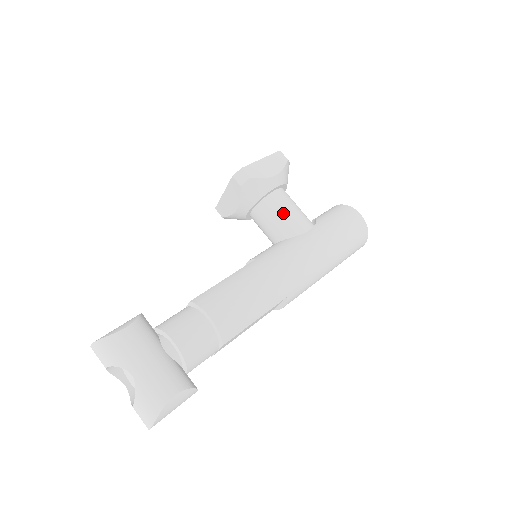
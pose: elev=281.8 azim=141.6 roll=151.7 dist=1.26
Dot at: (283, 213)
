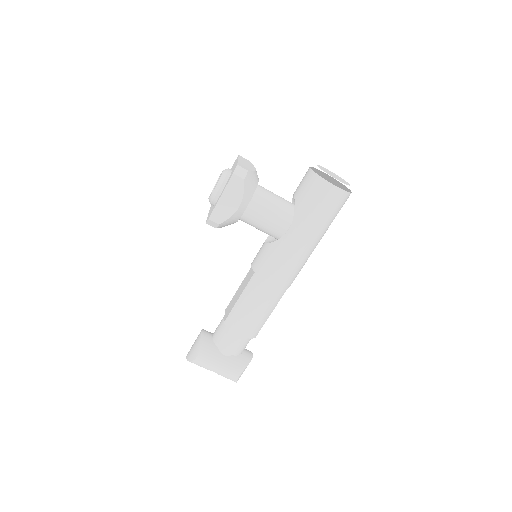
Dot at: (261, 224)
